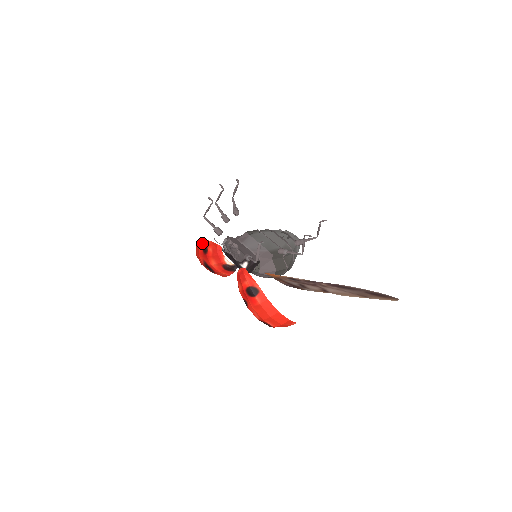
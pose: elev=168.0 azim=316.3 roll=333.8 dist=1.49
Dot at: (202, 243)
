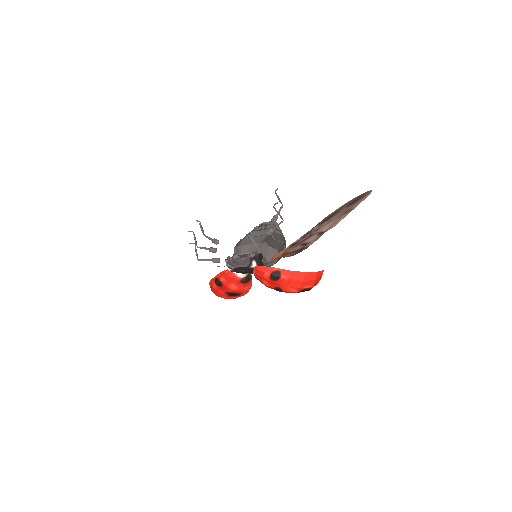
Dot at: (213, 282)
